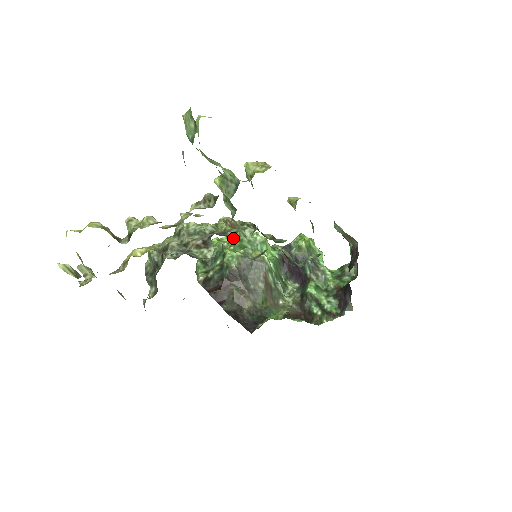
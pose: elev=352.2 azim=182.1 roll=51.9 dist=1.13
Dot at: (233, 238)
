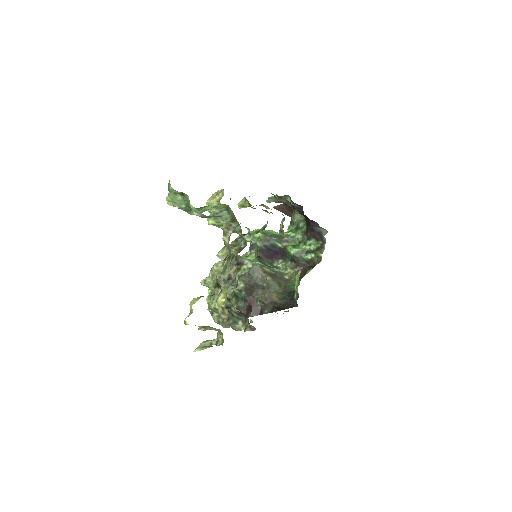
Dot at: occluded
